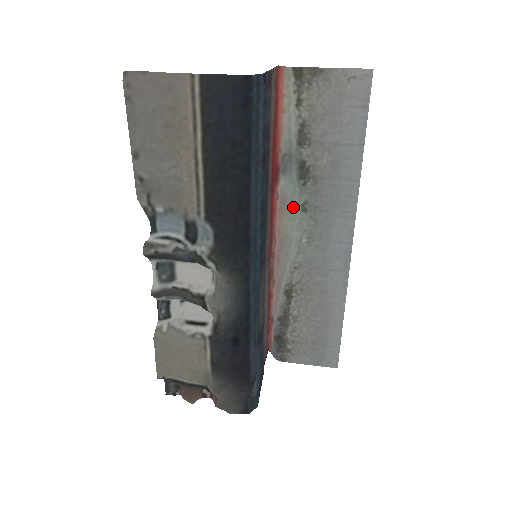
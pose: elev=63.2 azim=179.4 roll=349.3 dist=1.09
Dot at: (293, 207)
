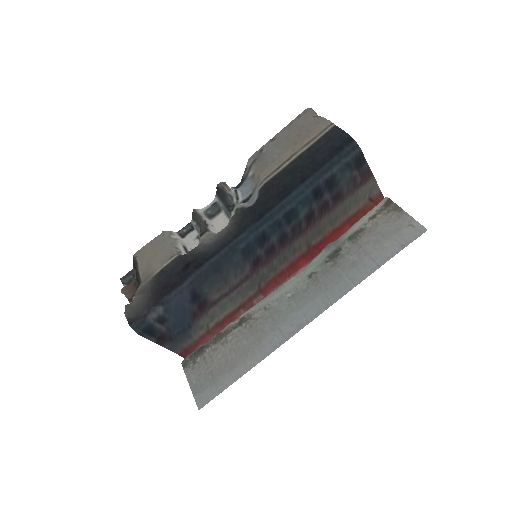
Dot at: (307, 270)
